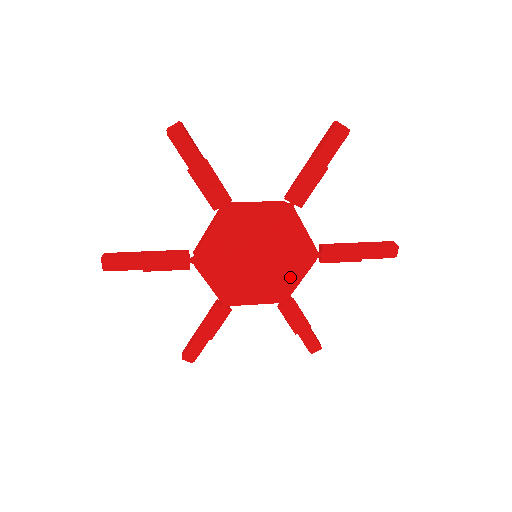
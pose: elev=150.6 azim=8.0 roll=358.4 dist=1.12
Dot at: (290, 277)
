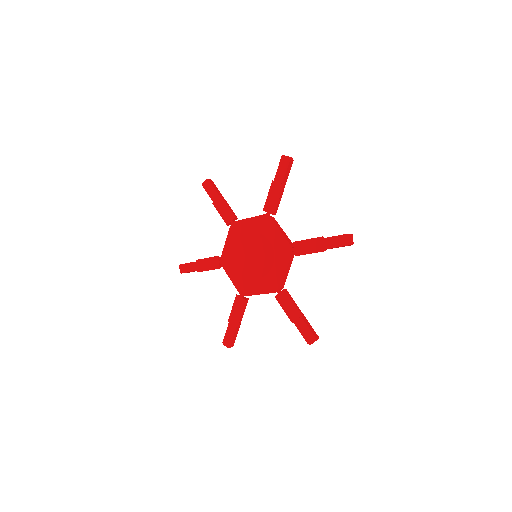
Dot at: (256, 286)
